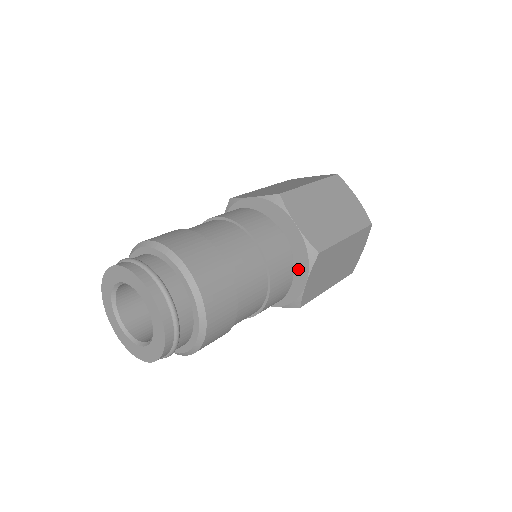
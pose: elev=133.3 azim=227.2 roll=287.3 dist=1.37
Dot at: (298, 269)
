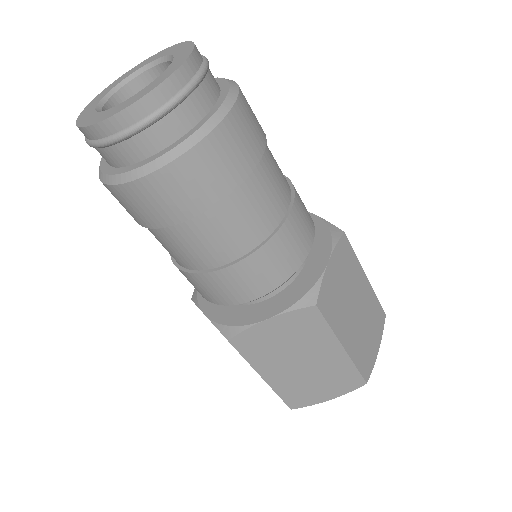
Dot at: (316, 252)
